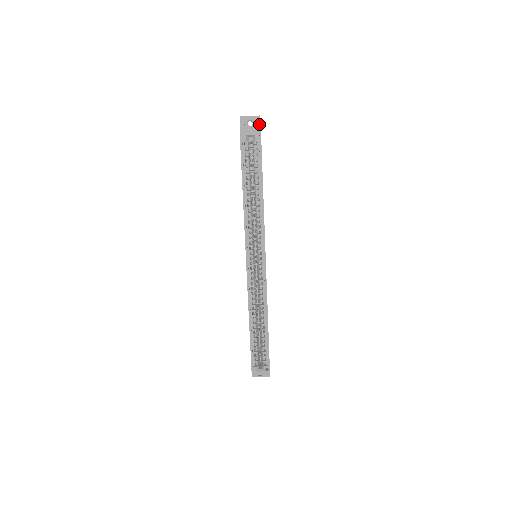
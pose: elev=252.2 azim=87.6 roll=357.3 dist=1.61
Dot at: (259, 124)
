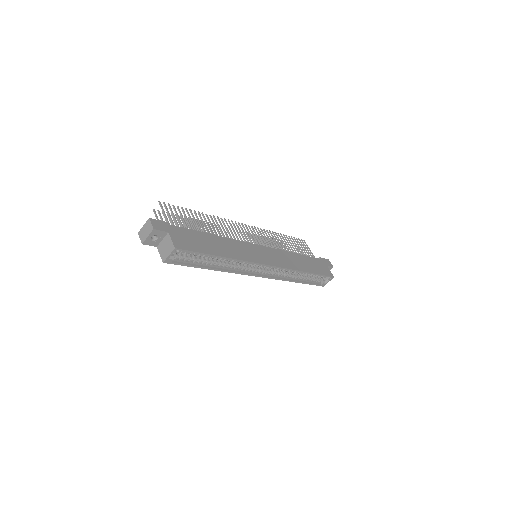
Dot at: (160, 232)
